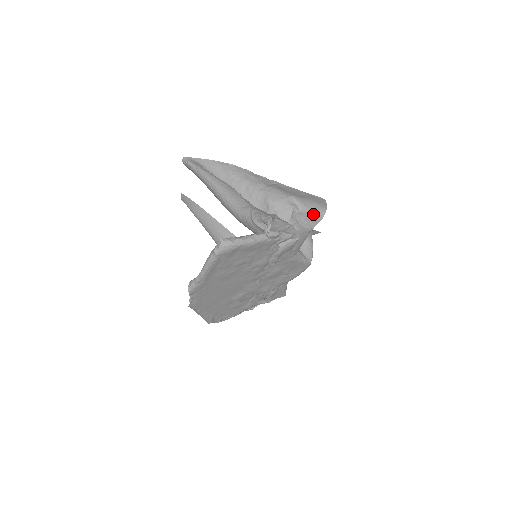
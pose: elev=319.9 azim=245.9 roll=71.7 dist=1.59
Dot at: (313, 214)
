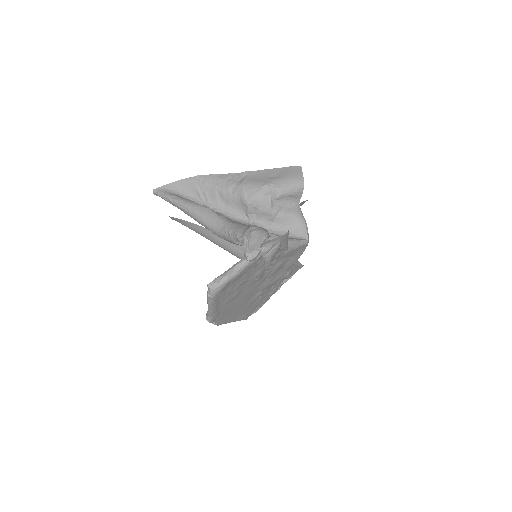
Dot at: (292, 192)
